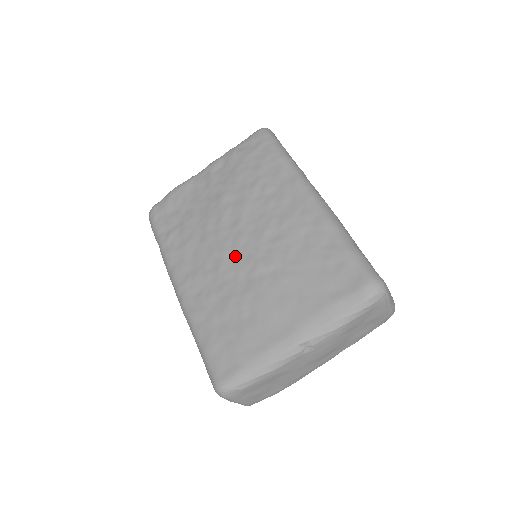
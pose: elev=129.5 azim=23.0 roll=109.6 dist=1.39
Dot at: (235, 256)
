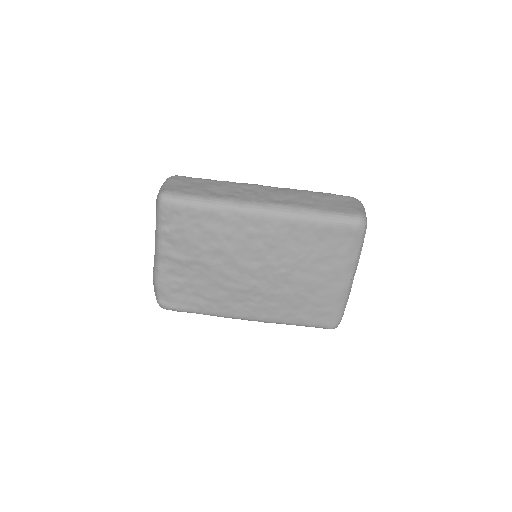
Dot at: (263, 281)
